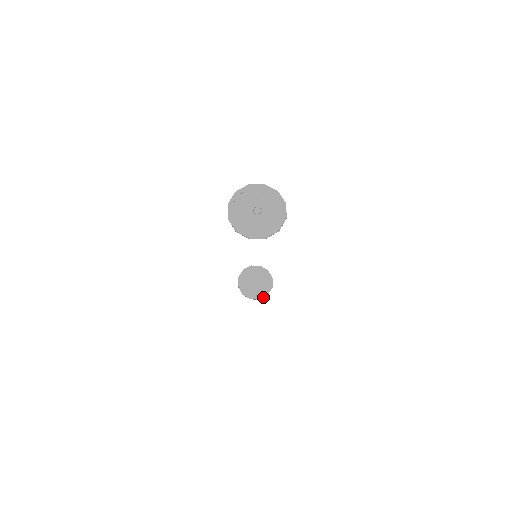
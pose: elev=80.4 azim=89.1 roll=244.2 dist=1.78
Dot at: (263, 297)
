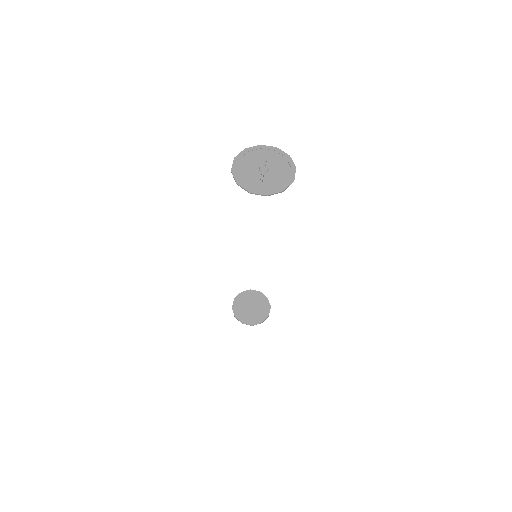
Dot at: occluded
